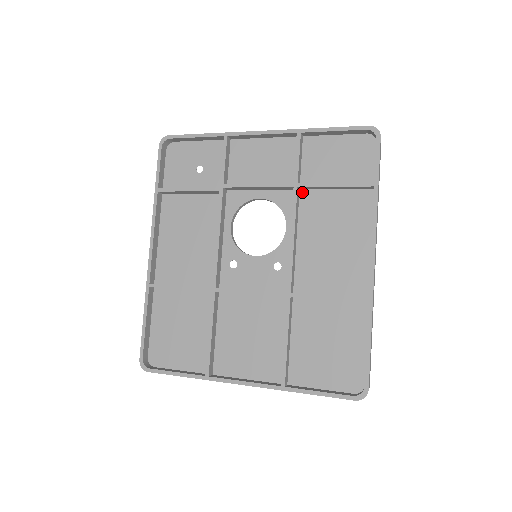
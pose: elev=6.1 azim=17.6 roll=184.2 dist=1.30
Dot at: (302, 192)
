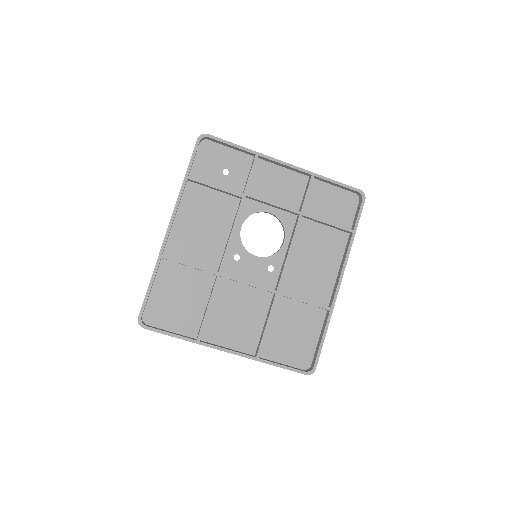
Dot at: (302, 219)
